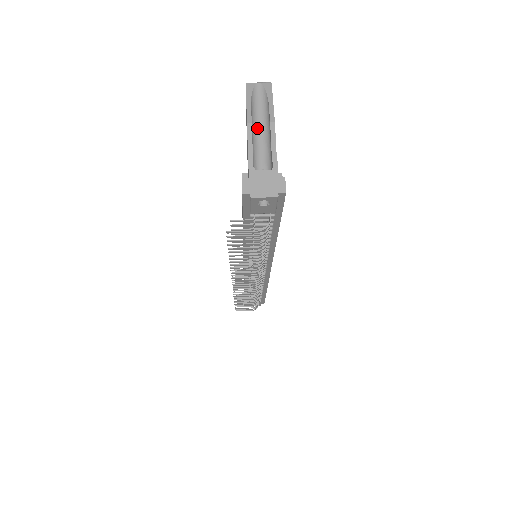
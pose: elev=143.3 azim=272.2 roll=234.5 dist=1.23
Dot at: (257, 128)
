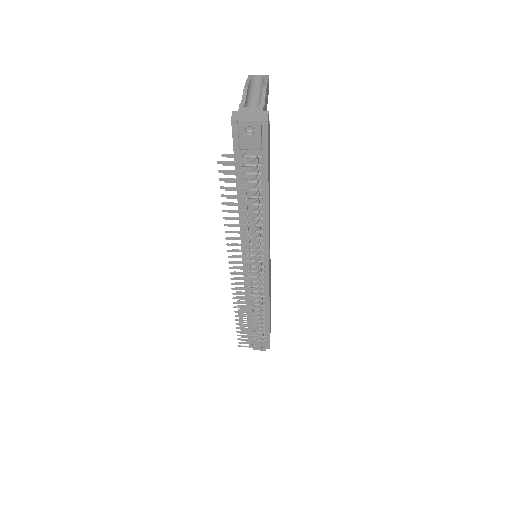
Dot at: (253, 97)
